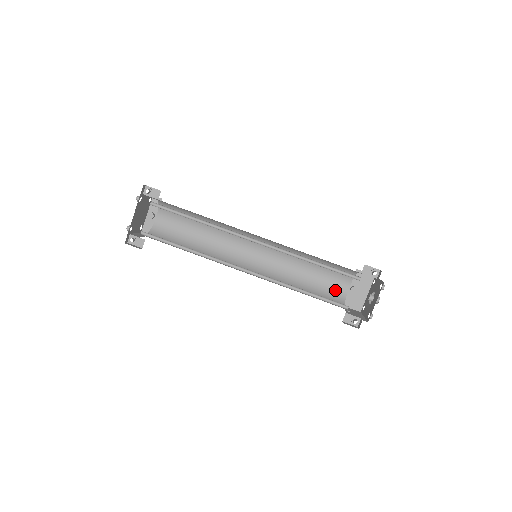
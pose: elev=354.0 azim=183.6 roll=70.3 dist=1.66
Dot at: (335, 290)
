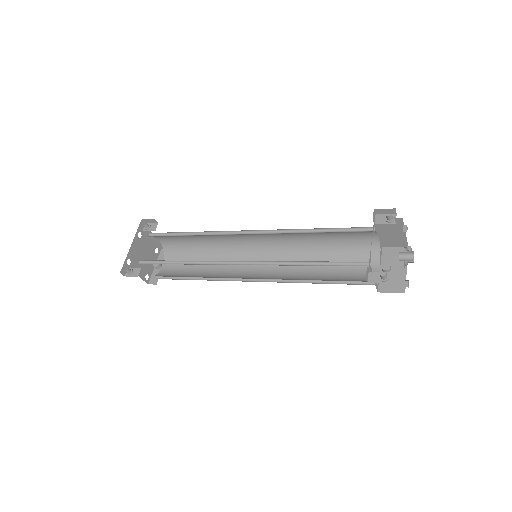
Dot at: (362, 276)
